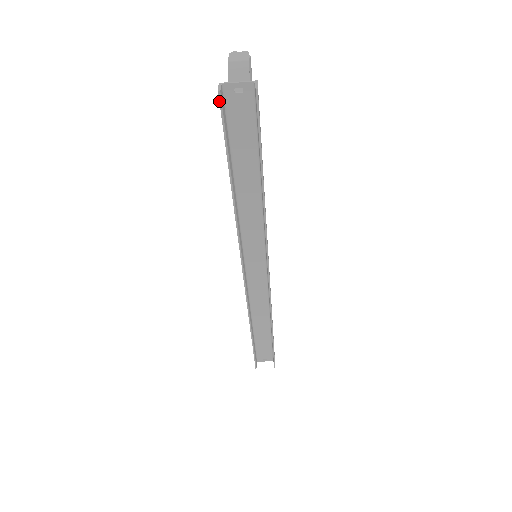
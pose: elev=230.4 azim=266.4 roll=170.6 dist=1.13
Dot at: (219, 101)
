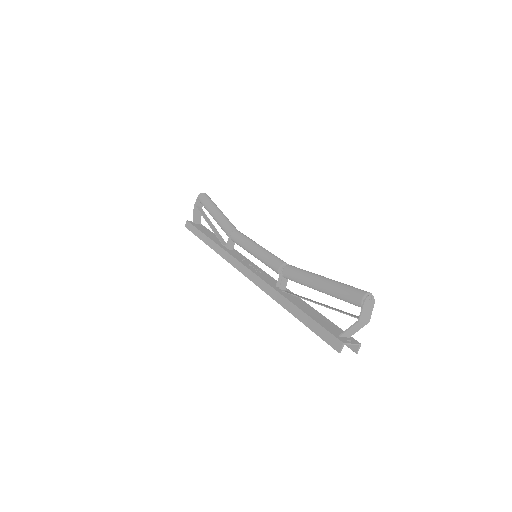
Dot at: (334, 349)
